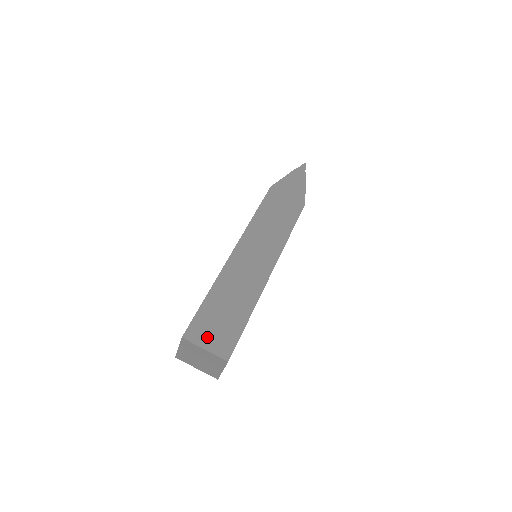
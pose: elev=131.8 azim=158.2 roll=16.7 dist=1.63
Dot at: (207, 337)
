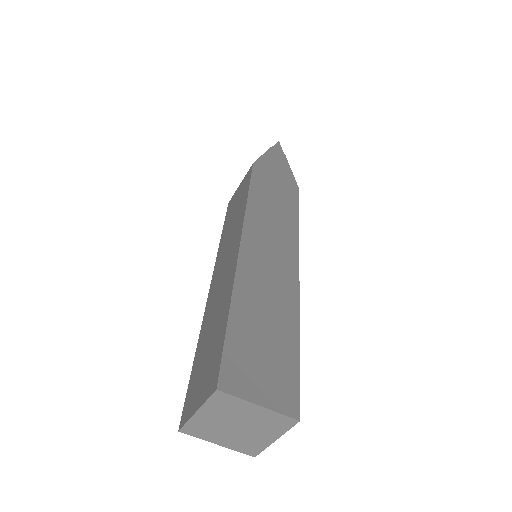
Dot at: (255, 383)
